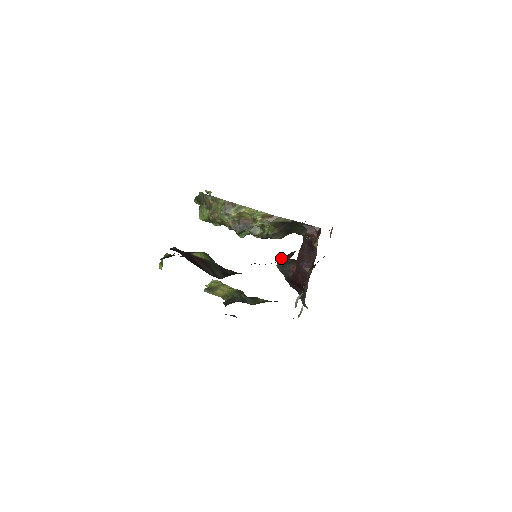
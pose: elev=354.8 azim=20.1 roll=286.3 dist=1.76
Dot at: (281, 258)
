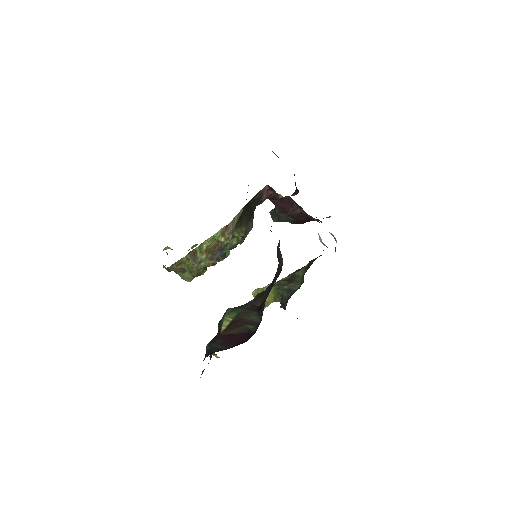
Dot at: (269, 212)
